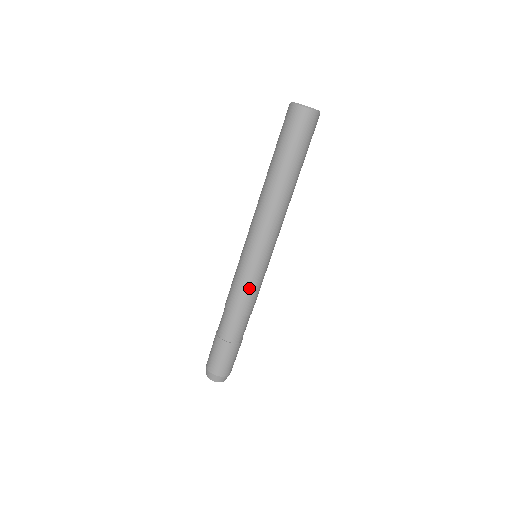
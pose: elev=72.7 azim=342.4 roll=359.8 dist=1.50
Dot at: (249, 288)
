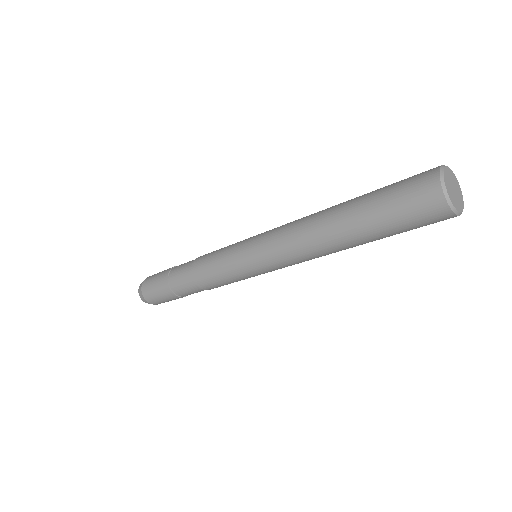
Dot at: (228, 282)
